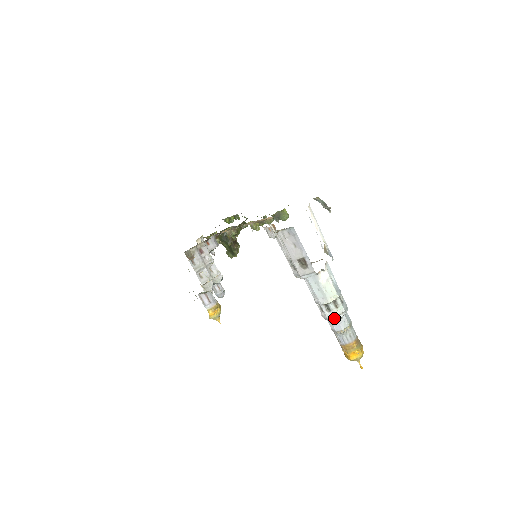
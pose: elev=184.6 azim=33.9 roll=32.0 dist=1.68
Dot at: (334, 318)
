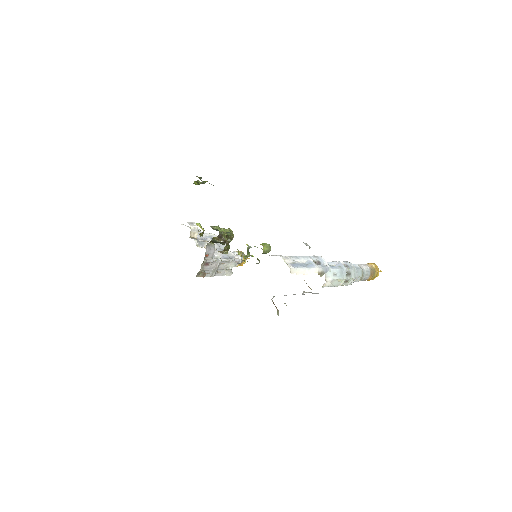
Dot at: occluded
